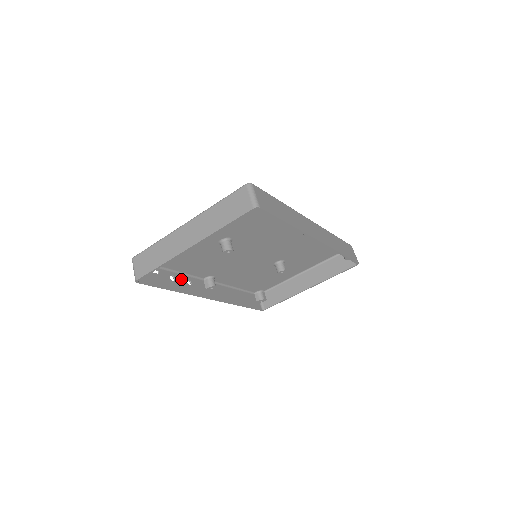
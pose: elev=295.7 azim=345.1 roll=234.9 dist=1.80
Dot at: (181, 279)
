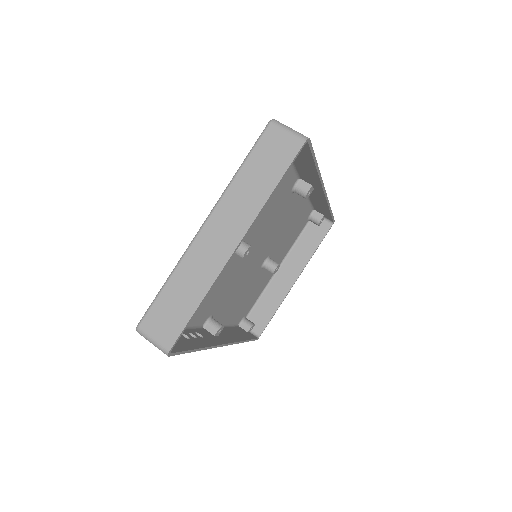
Dot at: occluded
